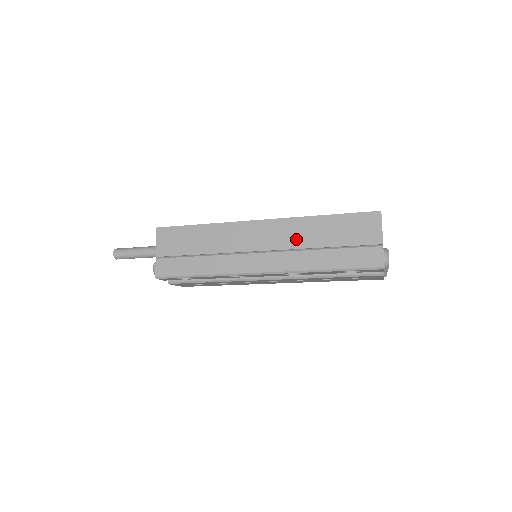
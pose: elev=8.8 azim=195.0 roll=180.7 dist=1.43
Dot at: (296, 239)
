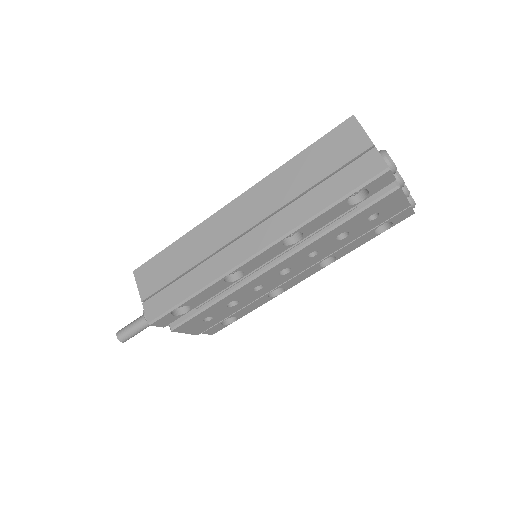
Dot at: (276, 197)
